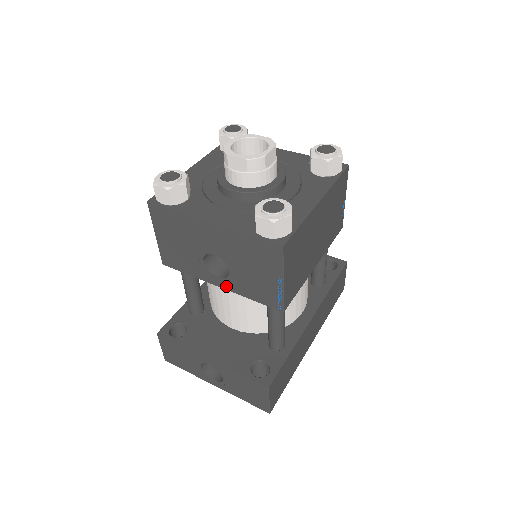
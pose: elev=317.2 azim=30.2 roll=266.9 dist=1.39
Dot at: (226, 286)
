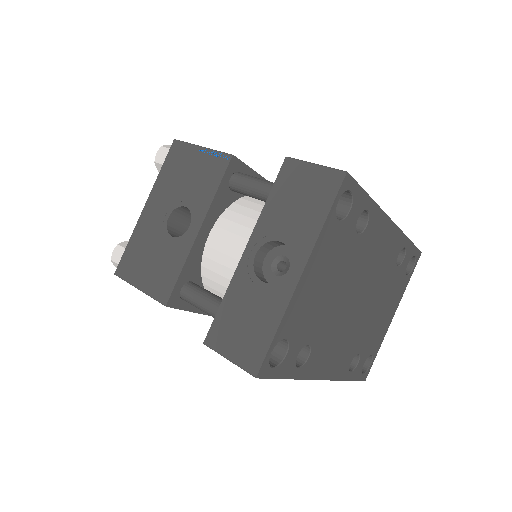
Dot at: (199, 219)
